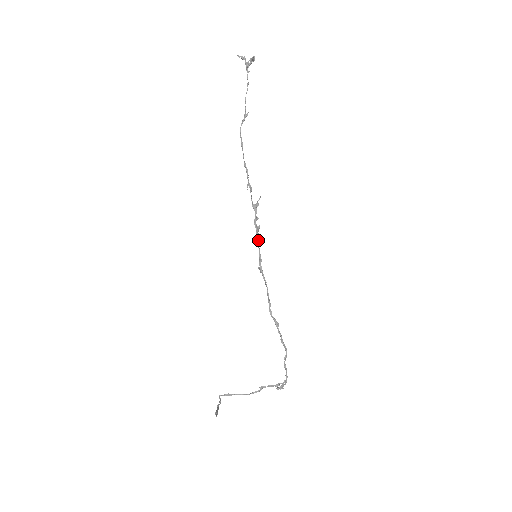
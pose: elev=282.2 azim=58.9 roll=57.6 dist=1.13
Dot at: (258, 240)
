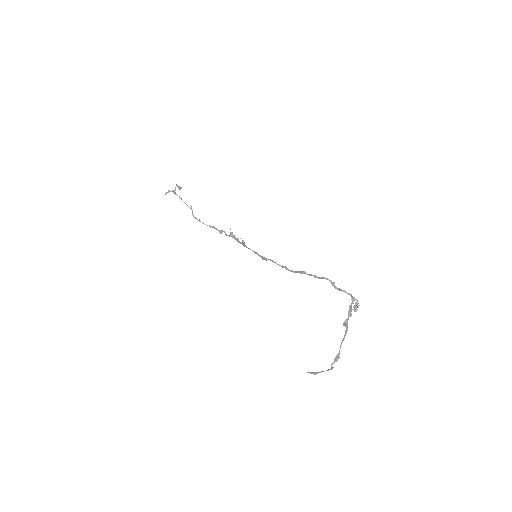
Dot at: (246, 247)
